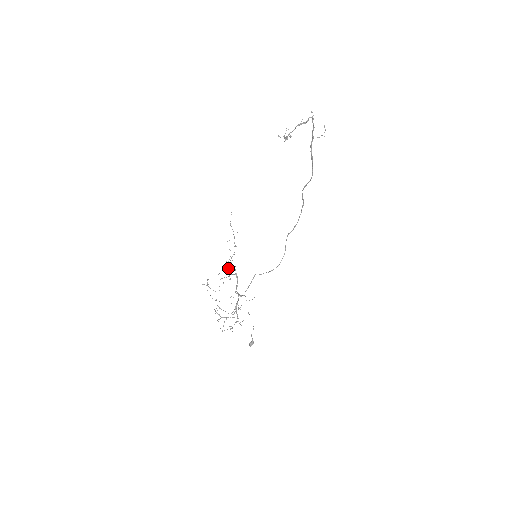
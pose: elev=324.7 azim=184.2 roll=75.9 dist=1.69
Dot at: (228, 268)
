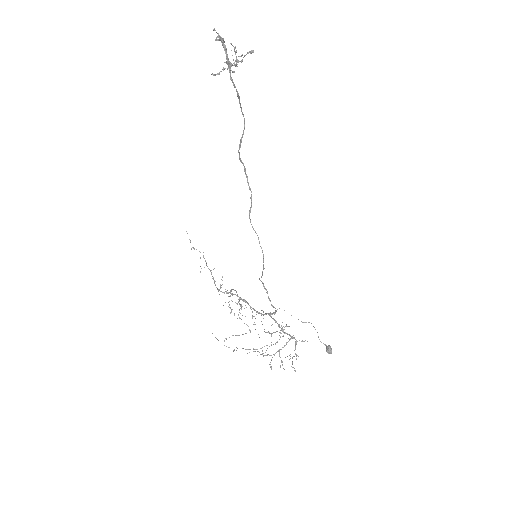
Dot at: occluded
